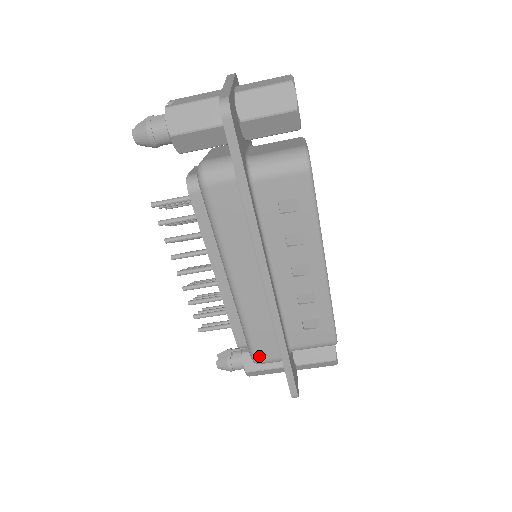
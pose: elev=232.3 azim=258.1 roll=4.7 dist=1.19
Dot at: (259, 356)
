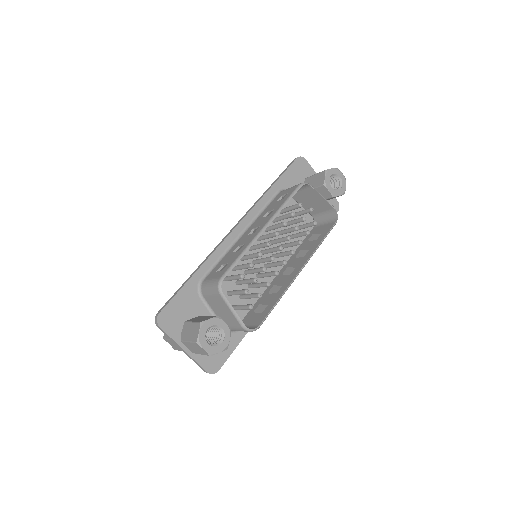
Dot at: occluded
